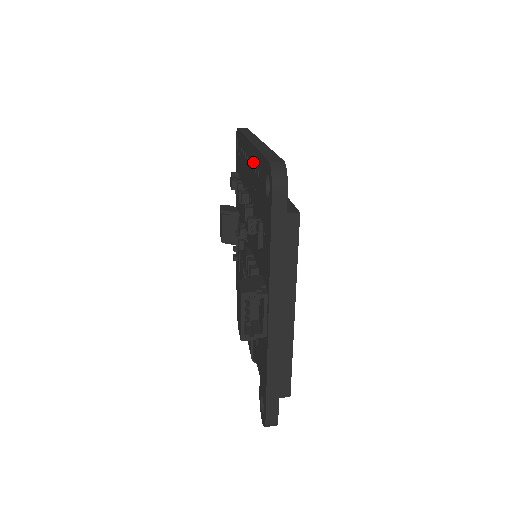
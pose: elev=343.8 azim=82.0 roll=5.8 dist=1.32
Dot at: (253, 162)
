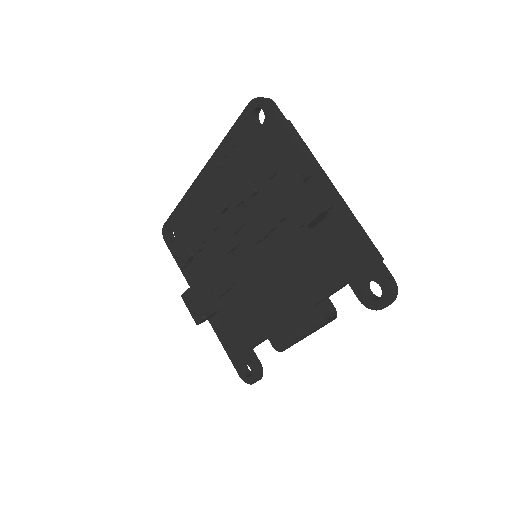
Dot at: (219, 165)
